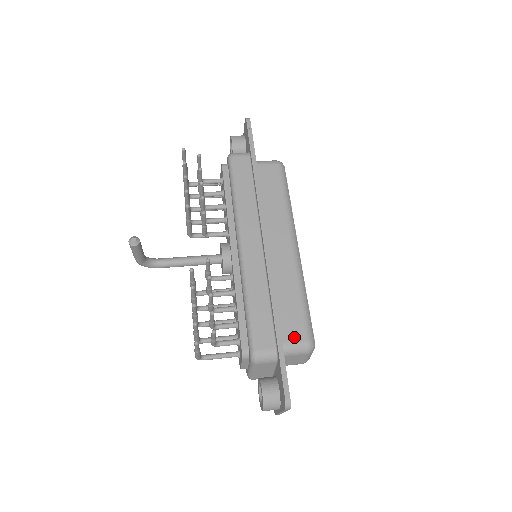
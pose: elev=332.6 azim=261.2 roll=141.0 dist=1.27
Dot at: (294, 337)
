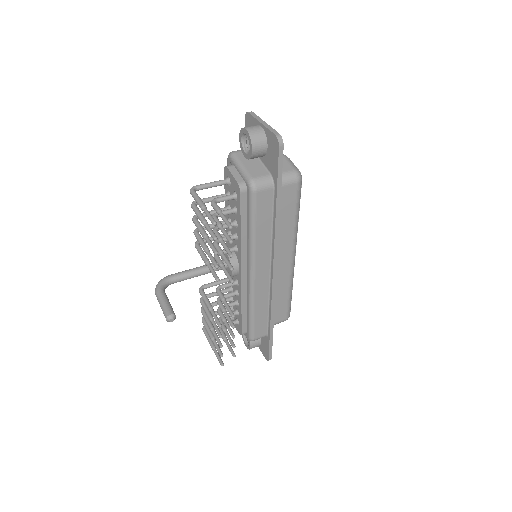
Dot at: (278, 319)
